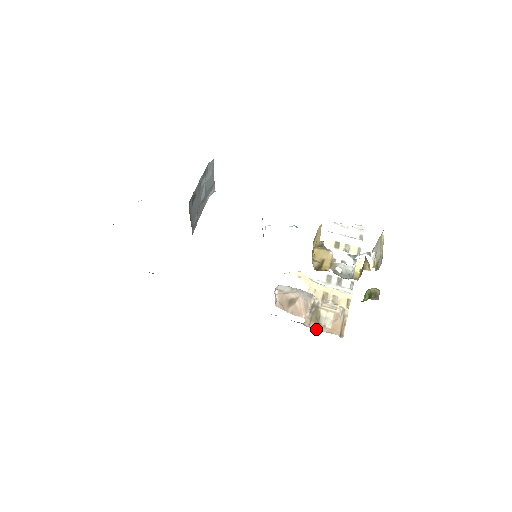
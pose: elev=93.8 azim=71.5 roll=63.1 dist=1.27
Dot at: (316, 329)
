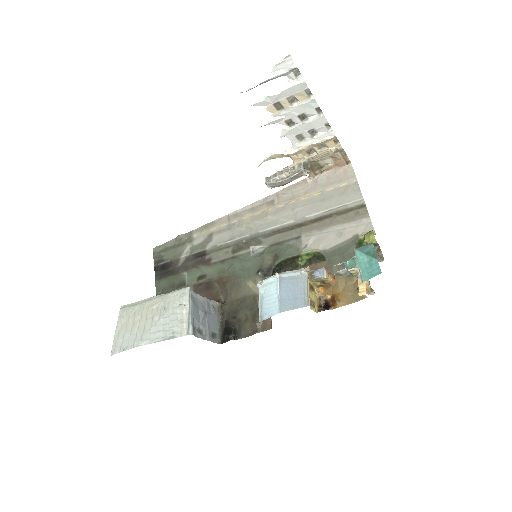
Dot at: (323, 173)
